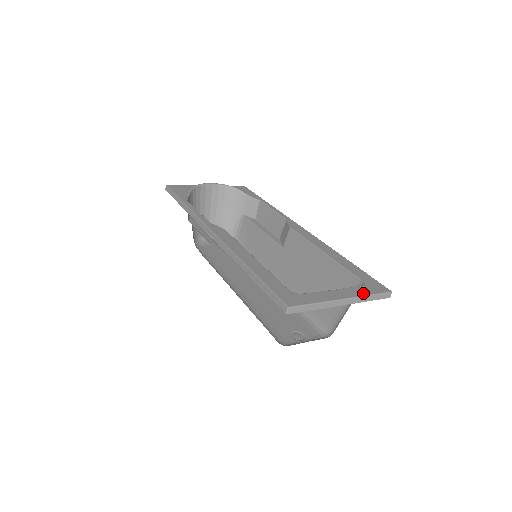
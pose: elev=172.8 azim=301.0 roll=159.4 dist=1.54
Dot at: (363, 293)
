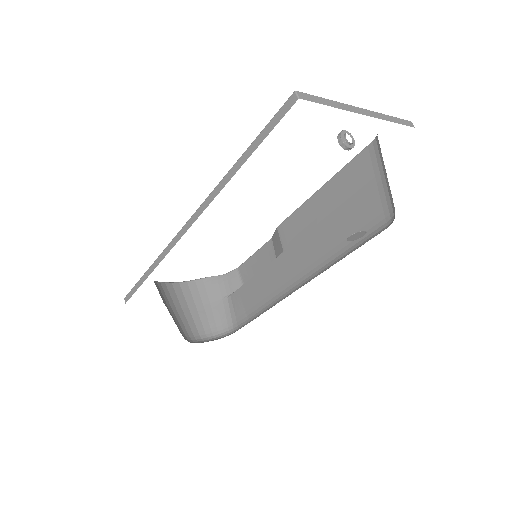
Dot at: occluded
